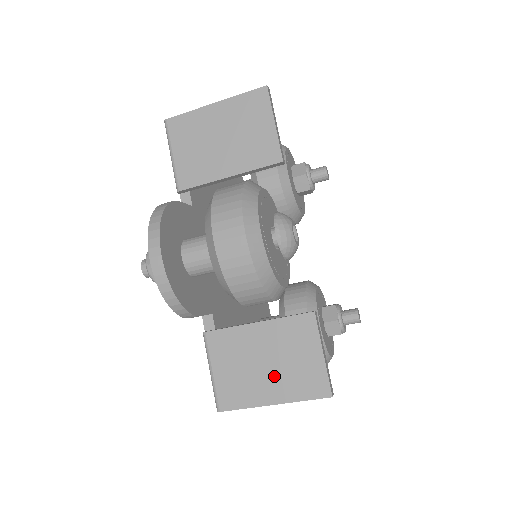
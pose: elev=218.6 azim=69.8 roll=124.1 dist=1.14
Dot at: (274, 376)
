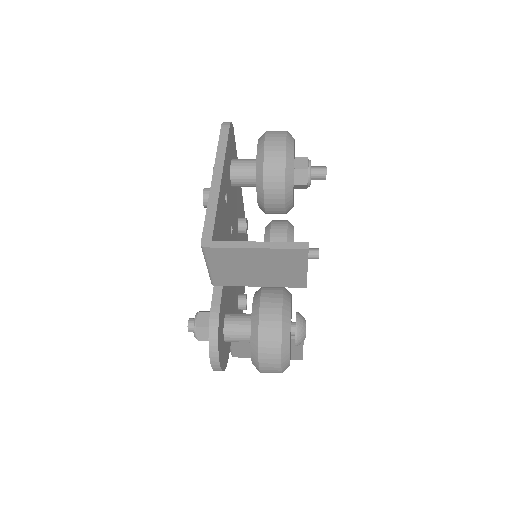
Dot at: occluded
